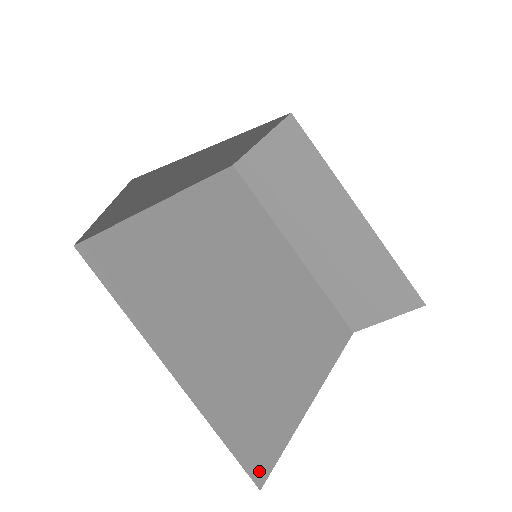
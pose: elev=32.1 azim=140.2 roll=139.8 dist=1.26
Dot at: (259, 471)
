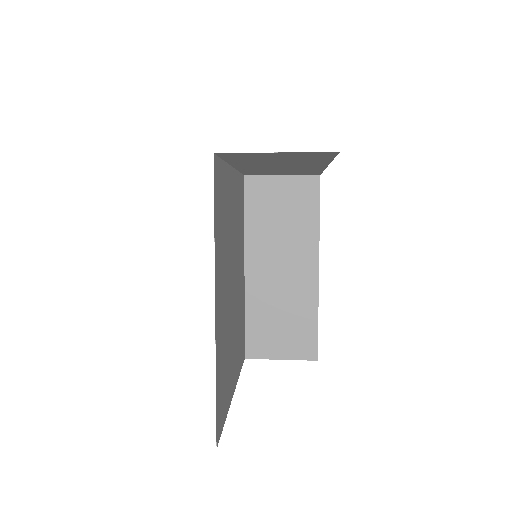
Dot at: (218, 432)
